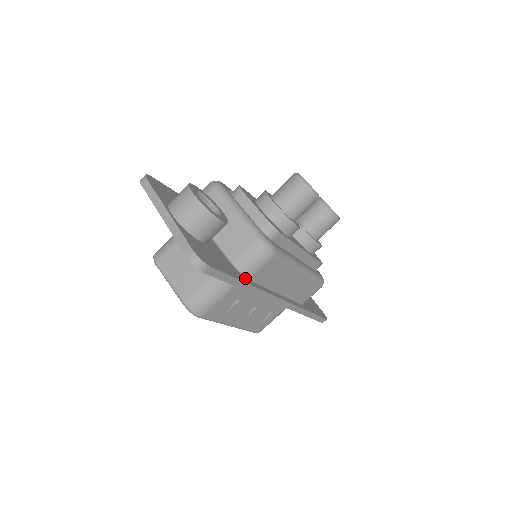
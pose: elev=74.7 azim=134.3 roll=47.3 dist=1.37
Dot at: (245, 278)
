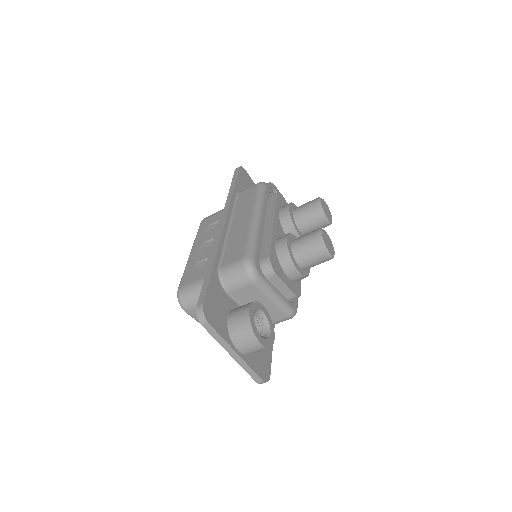
Dot at: occluded
